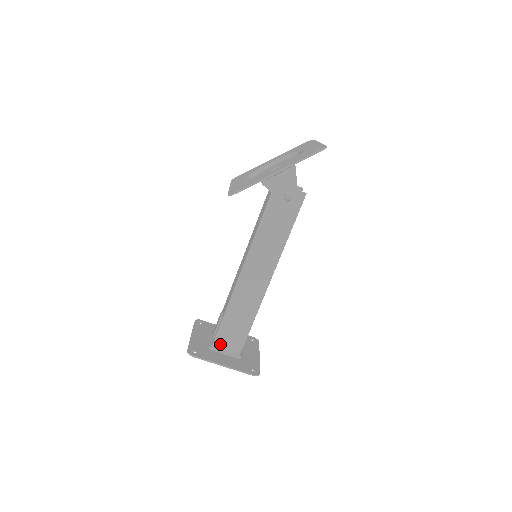
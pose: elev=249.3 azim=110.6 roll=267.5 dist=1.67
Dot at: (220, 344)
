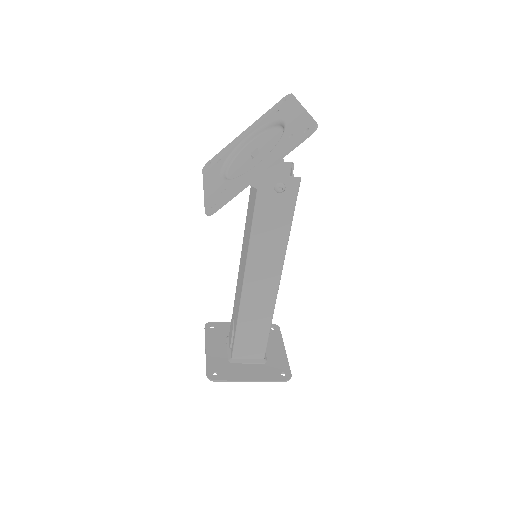
Dot at: (240, 355)
